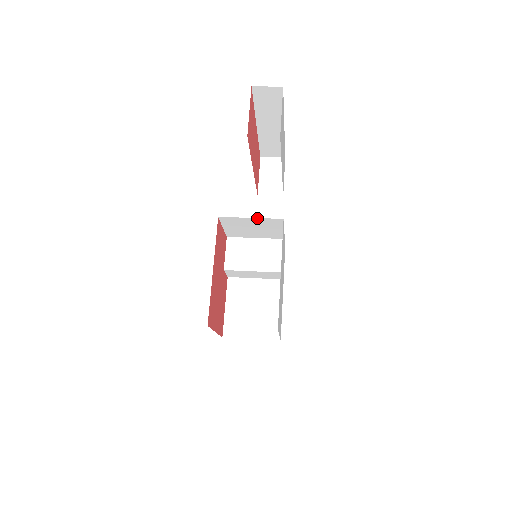
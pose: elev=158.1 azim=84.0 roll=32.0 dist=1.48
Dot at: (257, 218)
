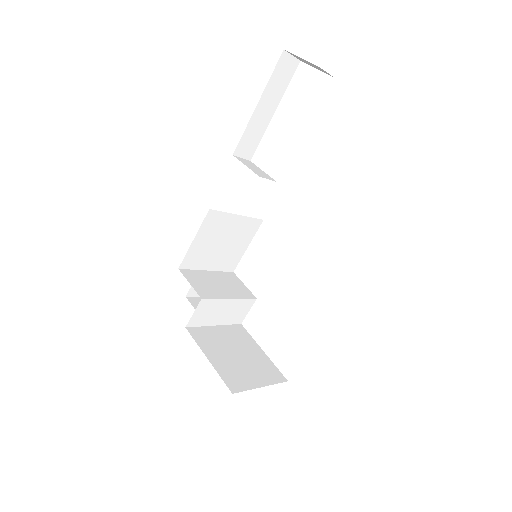
Dot at: (243, 216)
